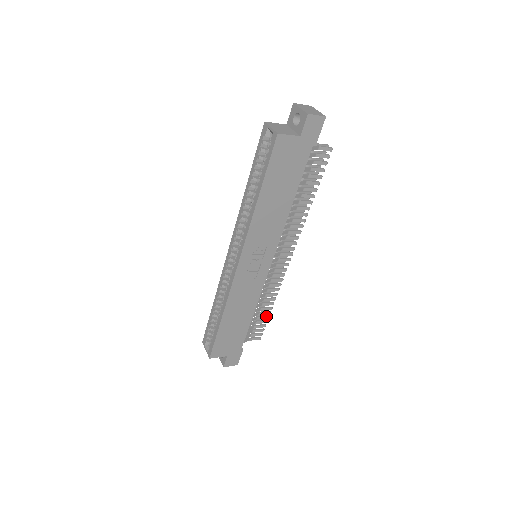
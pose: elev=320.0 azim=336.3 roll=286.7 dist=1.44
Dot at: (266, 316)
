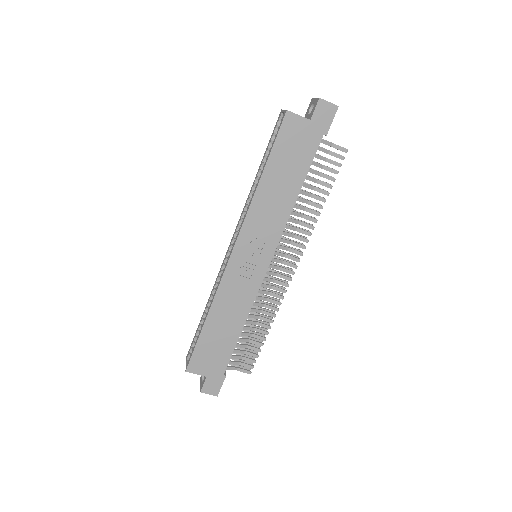
Dot at: (260, 342)
